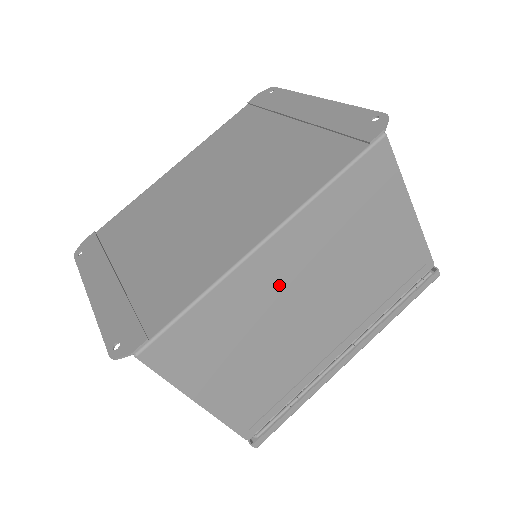
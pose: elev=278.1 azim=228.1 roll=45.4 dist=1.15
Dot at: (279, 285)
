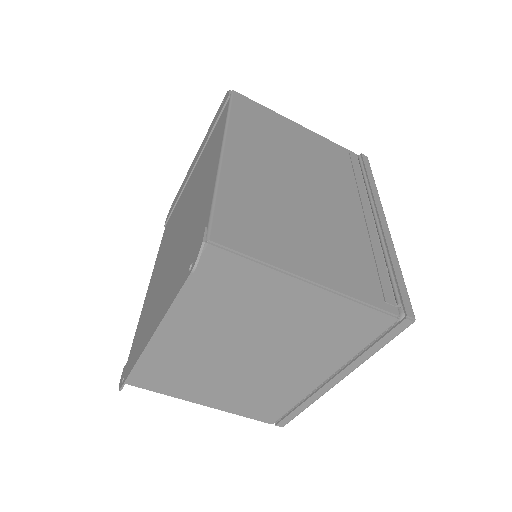
Dot at: (265, 175)
